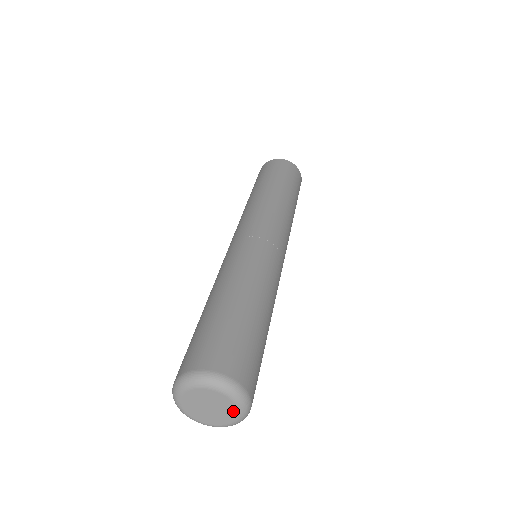
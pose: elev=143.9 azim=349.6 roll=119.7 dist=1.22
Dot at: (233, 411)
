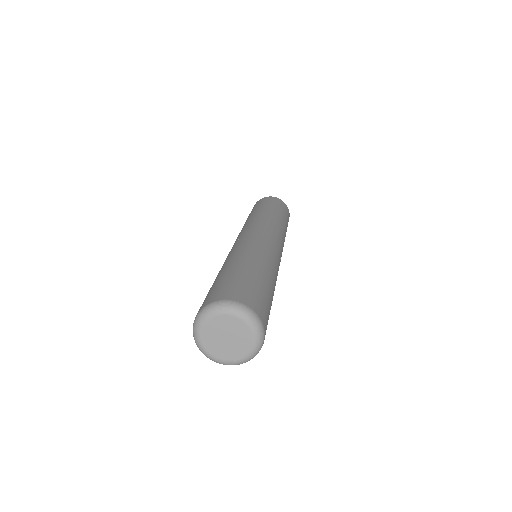
Dot at: (246, 331)
